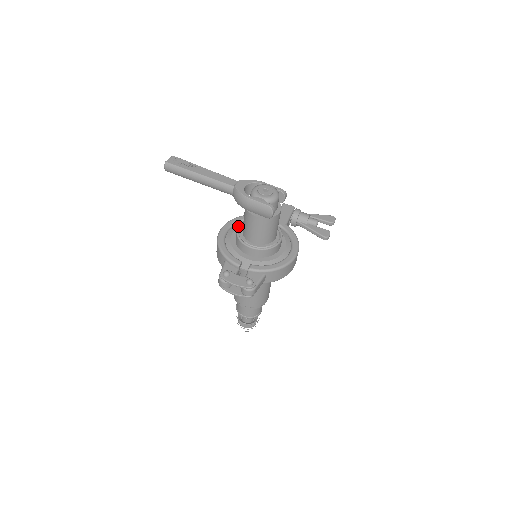
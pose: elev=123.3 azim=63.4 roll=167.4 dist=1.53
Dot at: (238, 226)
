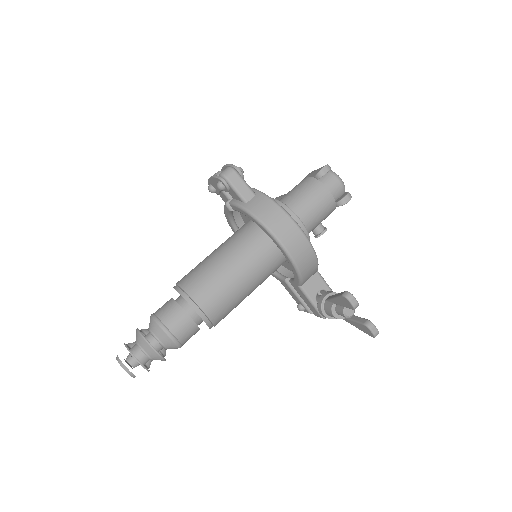
Dot at: occluded
